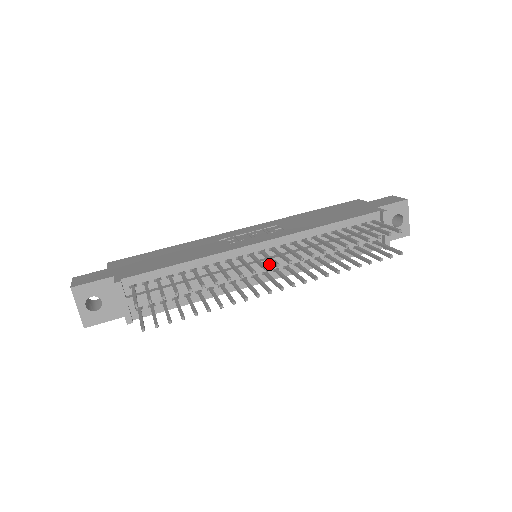
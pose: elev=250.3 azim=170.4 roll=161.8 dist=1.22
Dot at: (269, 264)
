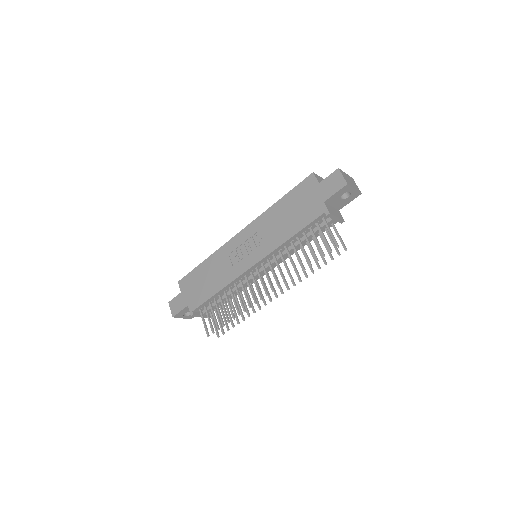
Dot at: occluded
